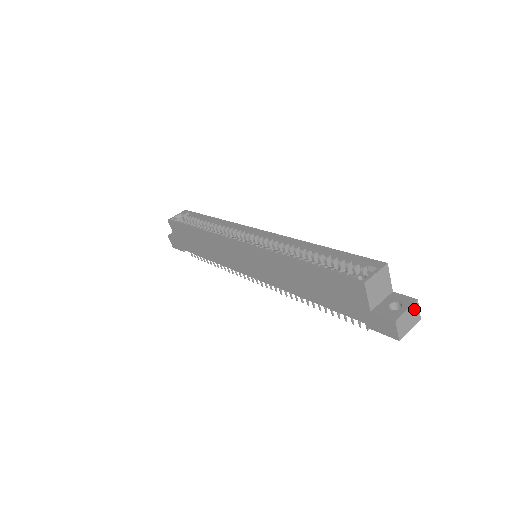
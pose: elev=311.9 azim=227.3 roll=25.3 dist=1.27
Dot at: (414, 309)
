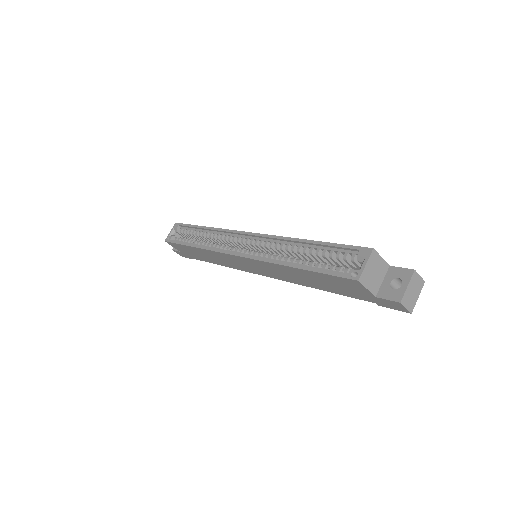
Dot at: (415, 279)
